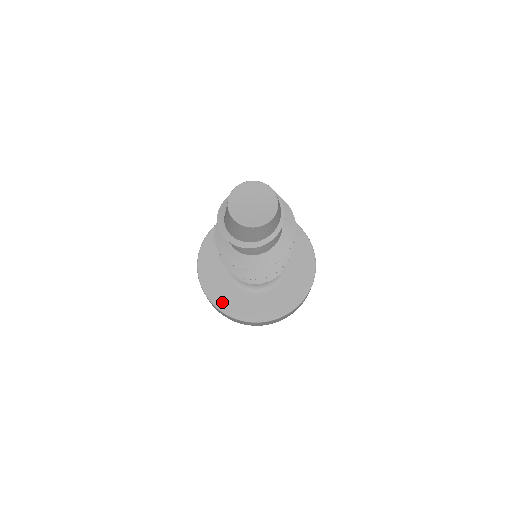
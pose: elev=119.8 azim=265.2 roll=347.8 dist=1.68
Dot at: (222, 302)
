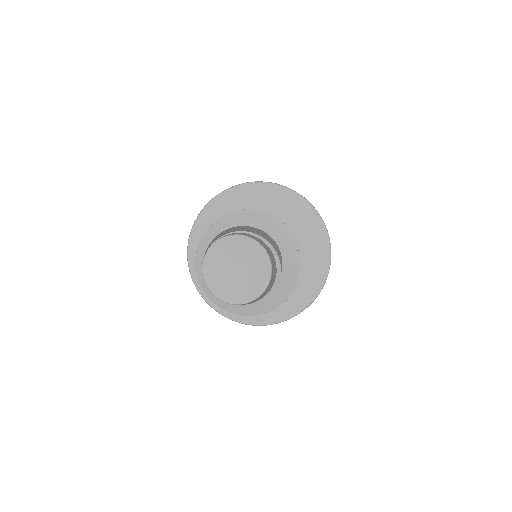
Dot at: occluded
